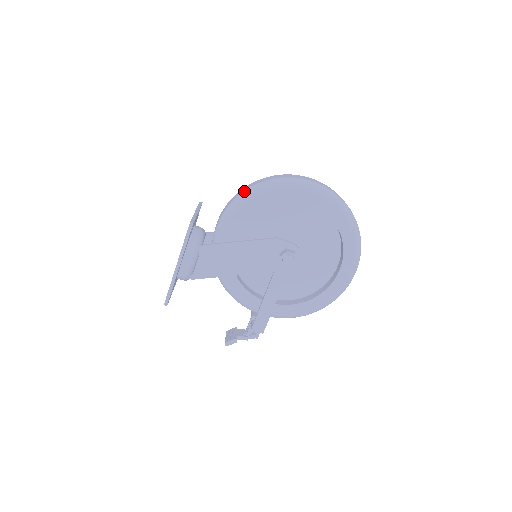
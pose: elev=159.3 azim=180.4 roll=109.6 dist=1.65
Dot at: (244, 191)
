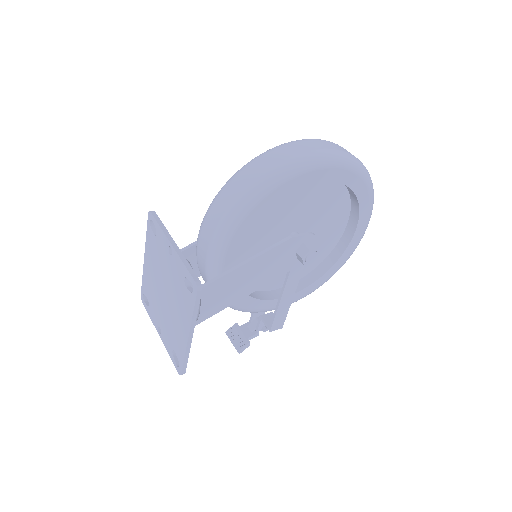
Dot at: (239, 198)
